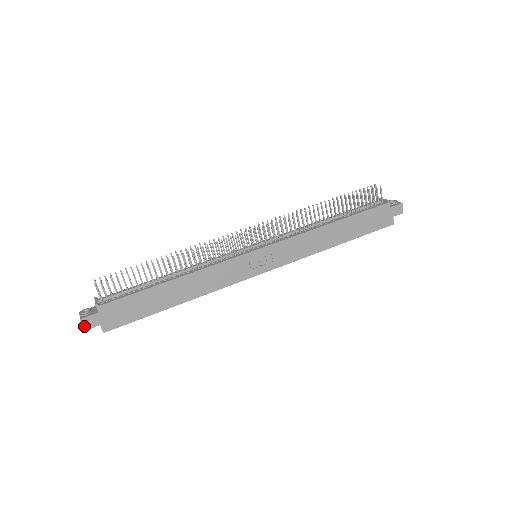
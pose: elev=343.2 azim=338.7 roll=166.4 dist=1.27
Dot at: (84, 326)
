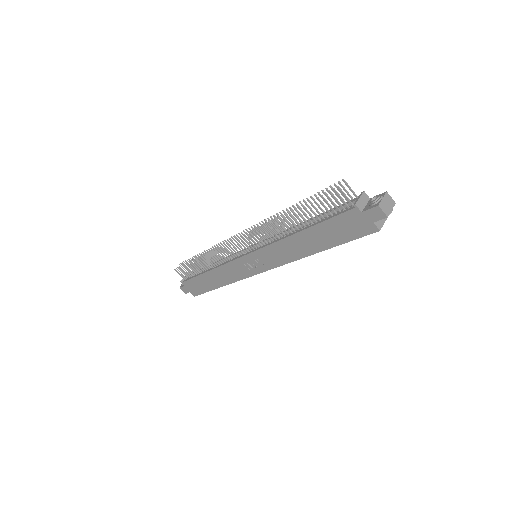
Dot at: (184, 291)
